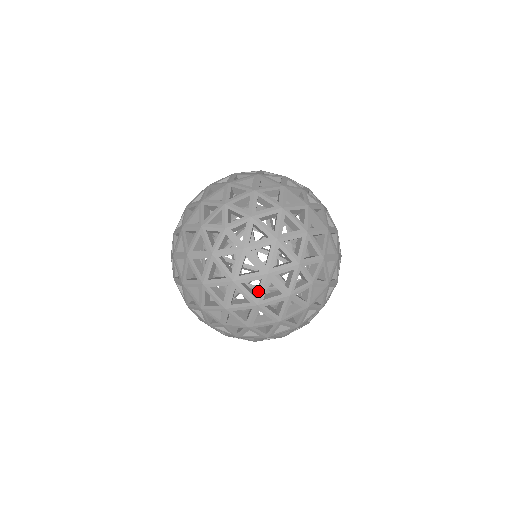
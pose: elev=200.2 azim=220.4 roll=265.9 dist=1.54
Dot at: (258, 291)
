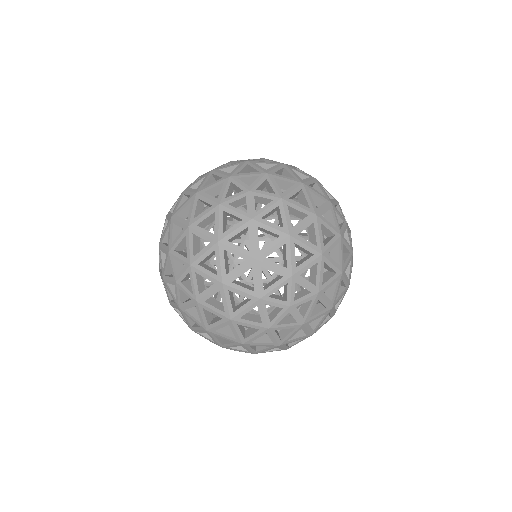
Dot at: (316, 238)
